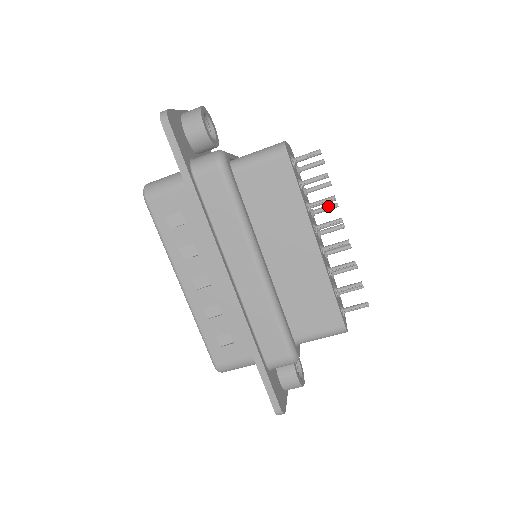
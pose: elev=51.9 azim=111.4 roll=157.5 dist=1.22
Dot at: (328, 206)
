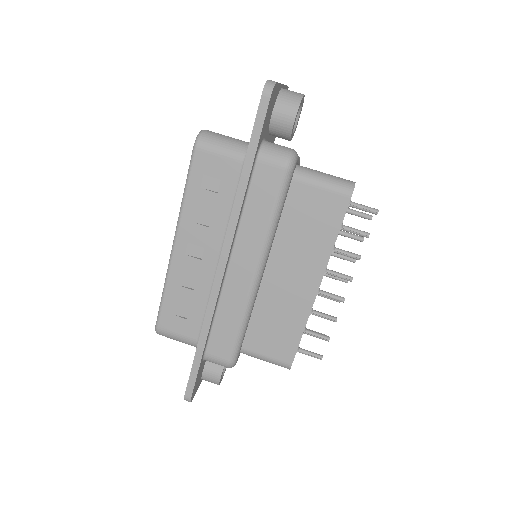
Dot at: occluded
